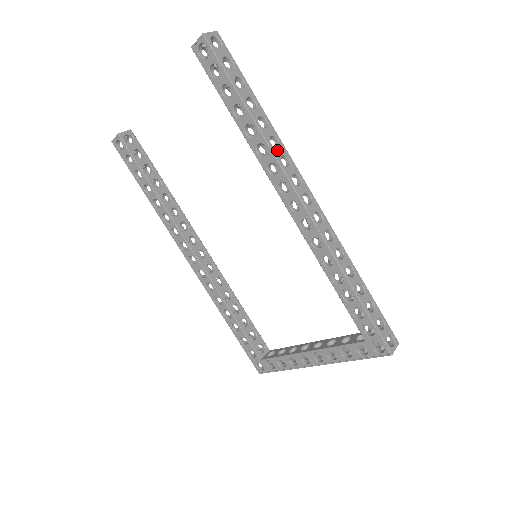
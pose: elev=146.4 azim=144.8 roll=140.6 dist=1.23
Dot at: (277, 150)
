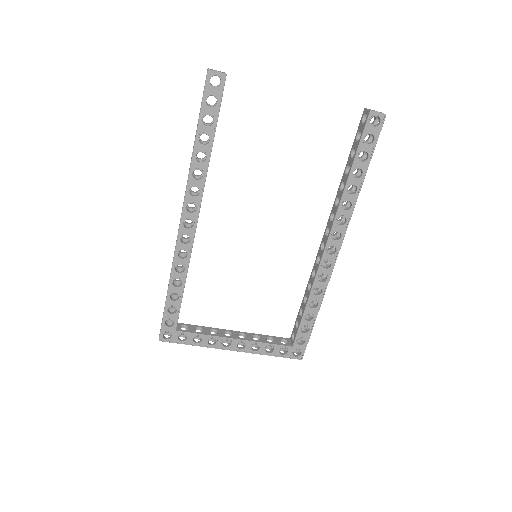
Dot at: (351, 211)
